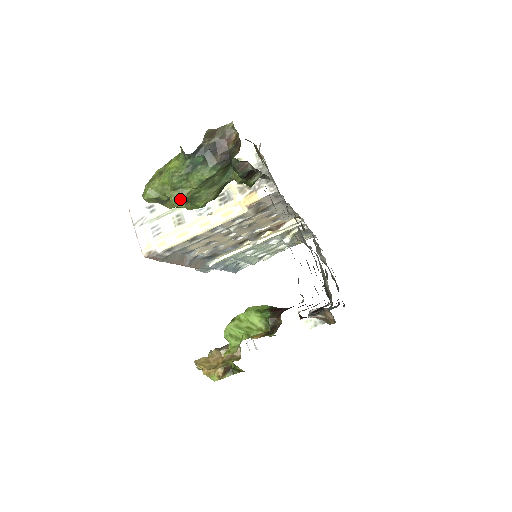
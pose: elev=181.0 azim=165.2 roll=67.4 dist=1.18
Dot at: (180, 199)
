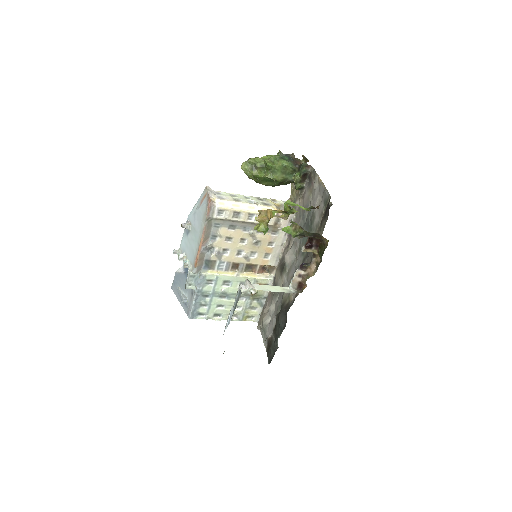
Dot at: (271, 164)
